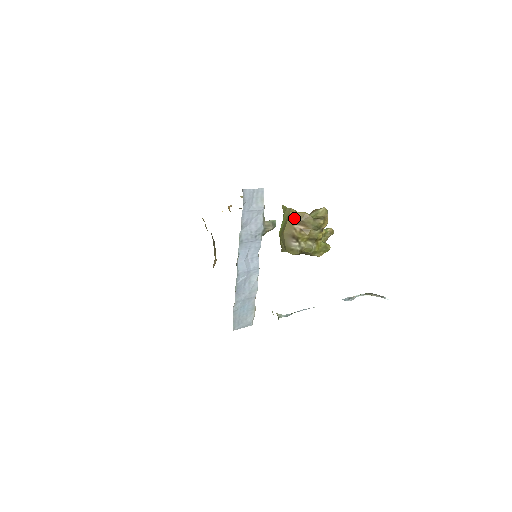
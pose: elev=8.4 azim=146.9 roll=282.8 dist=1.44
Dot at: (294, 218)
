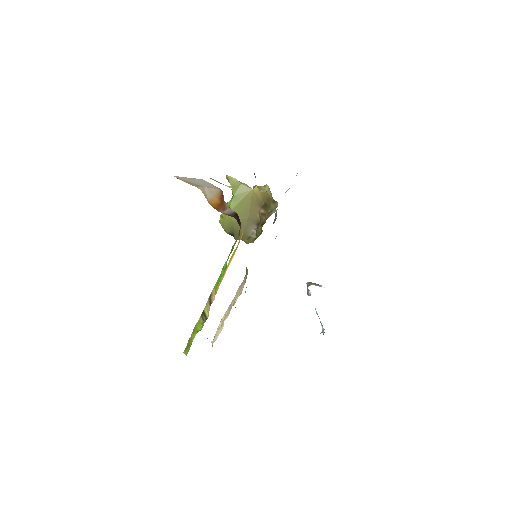
Dot at: (258, 199)
